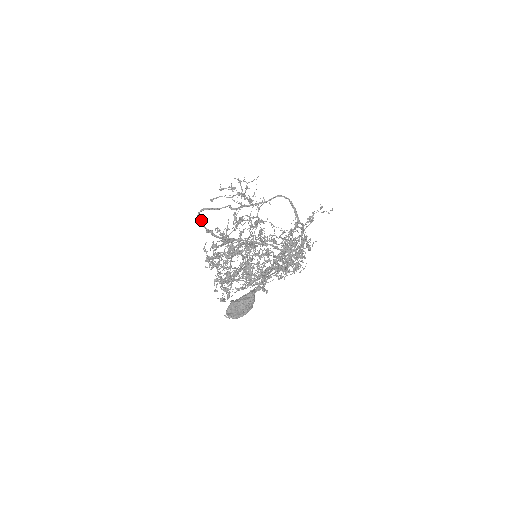
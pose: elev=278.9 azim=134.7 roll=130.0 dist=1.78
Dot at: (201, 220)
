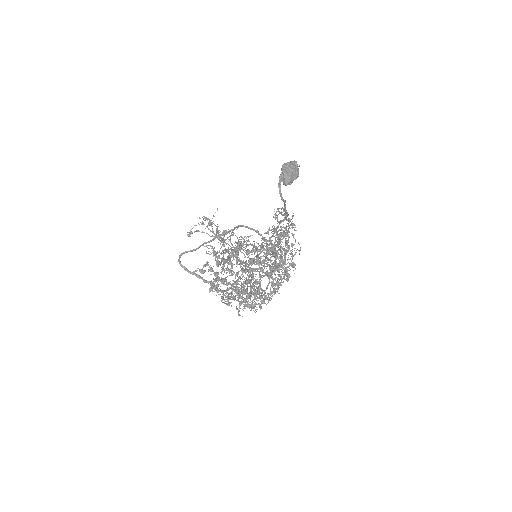
Dot at: (184, 266)
